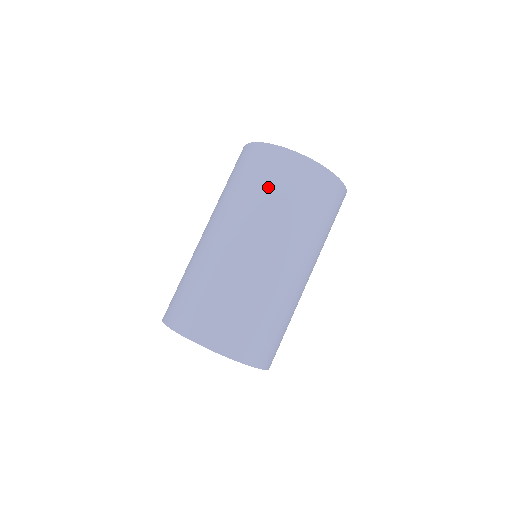
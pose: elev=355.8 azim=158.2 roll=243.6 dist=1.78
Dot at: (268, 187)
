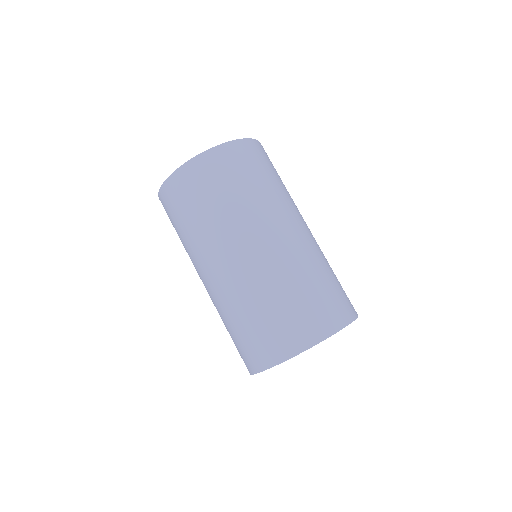
Dot at: (192, 211)
